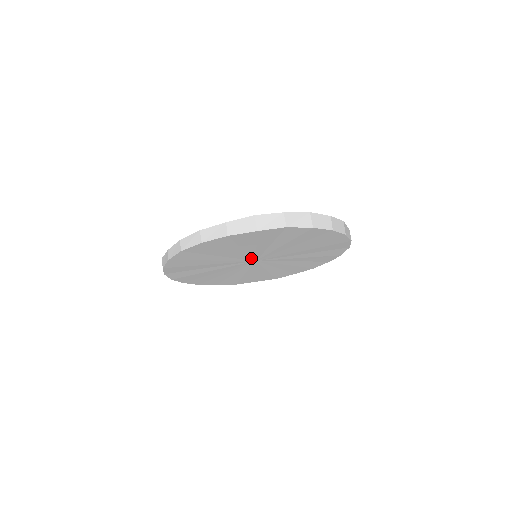
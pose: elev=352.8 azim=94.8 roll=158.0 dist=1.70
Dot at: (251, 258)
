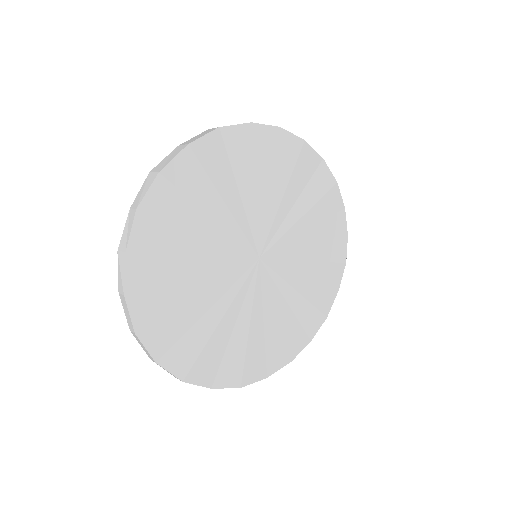
Dot at: (260, 241)
